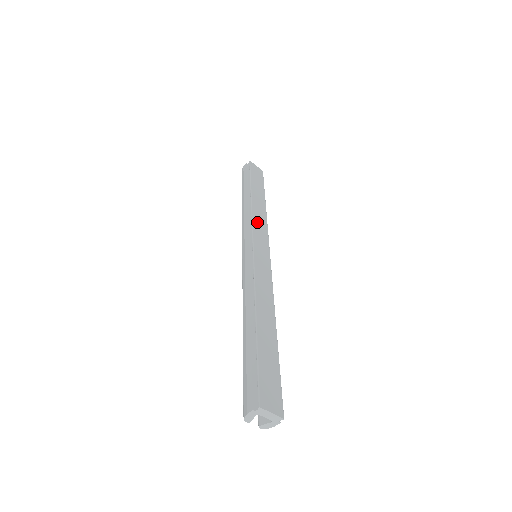
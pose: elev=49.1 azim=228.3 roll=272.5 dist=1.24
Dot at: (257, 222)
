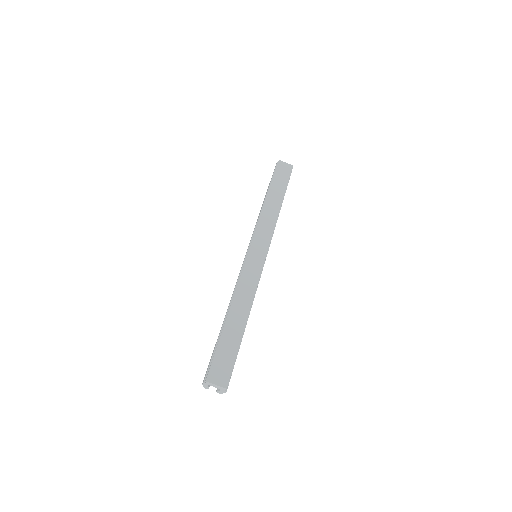
Dot at: (263, 225)
